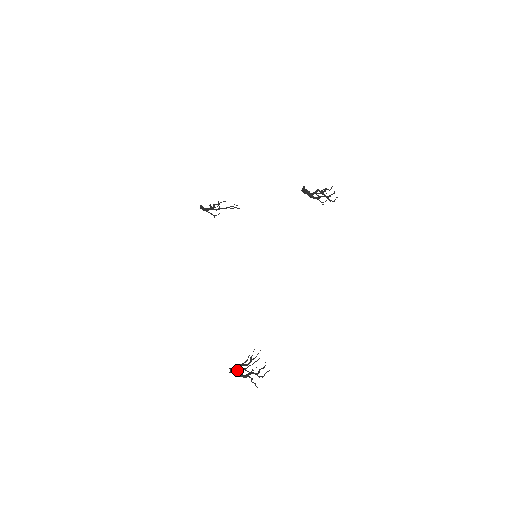
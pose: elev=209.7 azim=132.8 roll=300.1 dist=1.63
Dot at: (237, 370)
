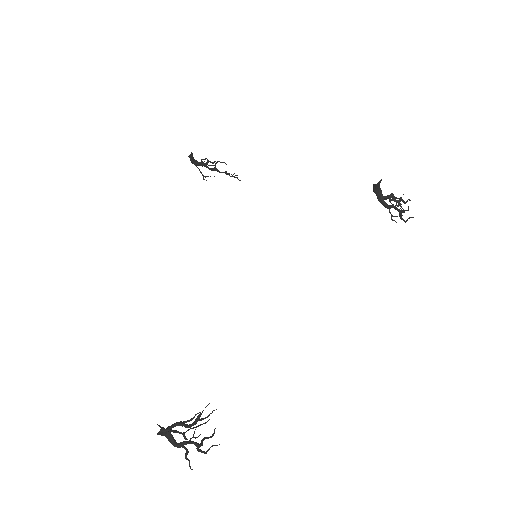
Dot at: occluded
